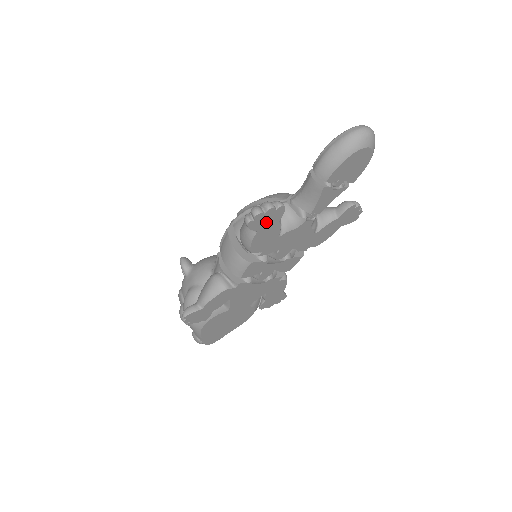
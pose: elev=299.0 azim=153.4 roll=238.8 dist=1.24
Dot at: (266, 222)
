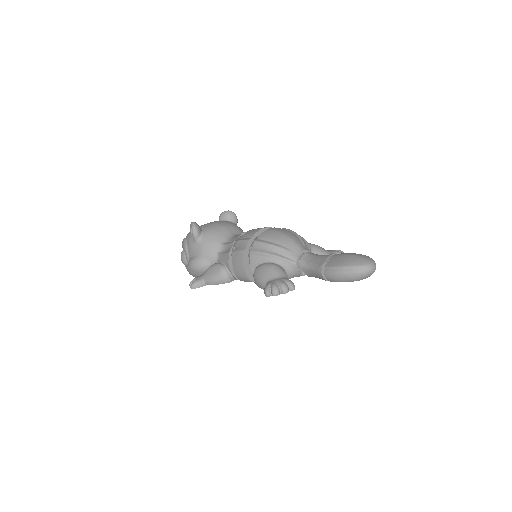
Dot at: occluded
